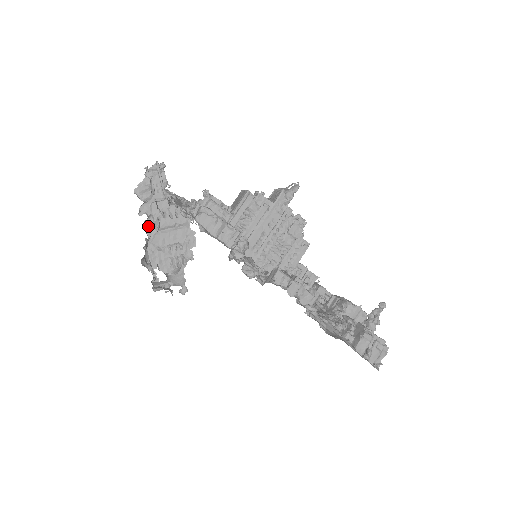
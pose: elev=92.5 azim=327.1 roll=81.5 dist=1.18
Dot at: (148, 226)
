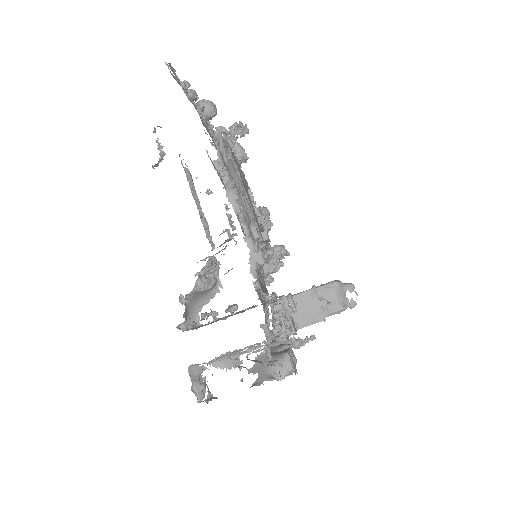
Dot at: occluded
